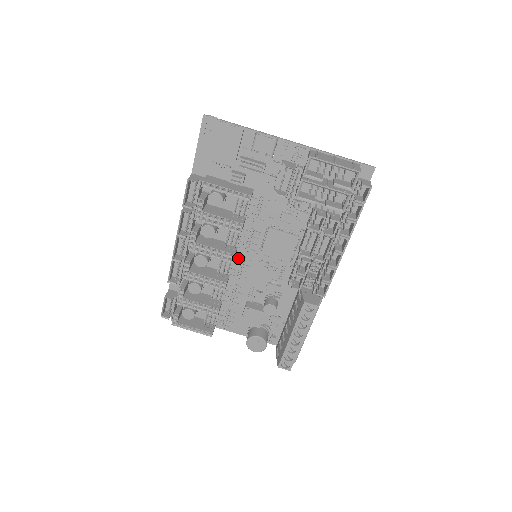
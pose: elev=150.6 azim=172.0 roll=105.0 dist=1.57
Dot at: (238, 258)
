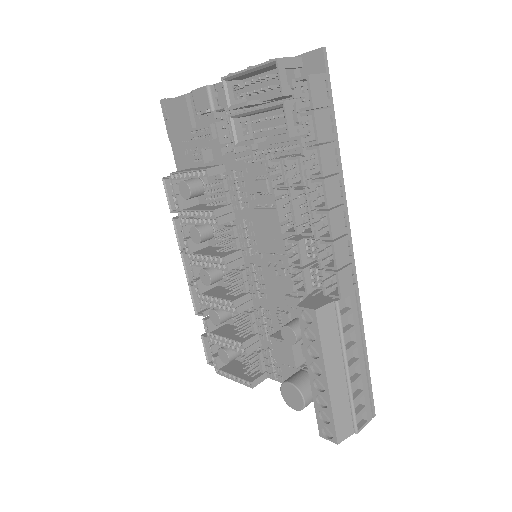
Dot at: (248, 267)
